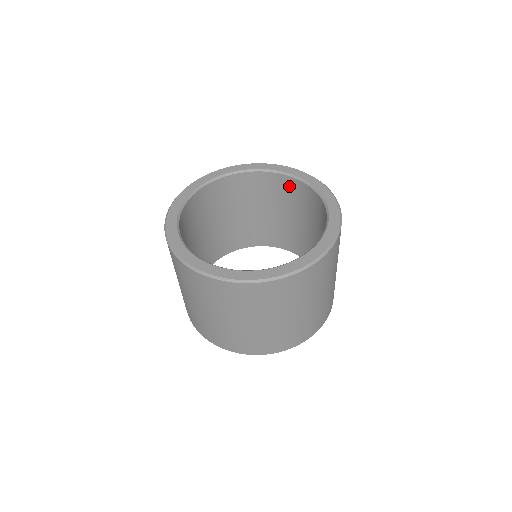
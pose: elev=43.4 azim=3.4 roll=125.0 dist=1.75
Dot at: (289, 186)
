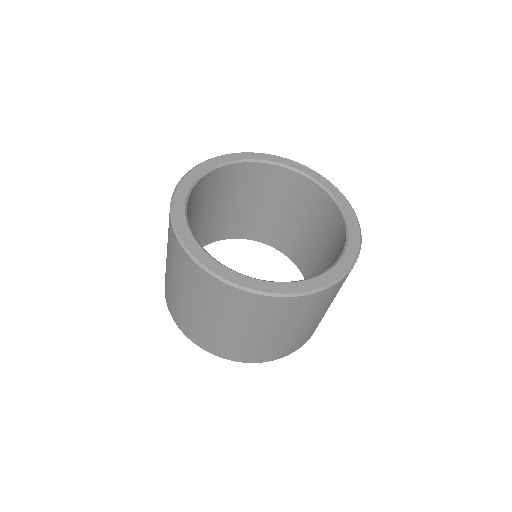
Dot at: (267, 174)
